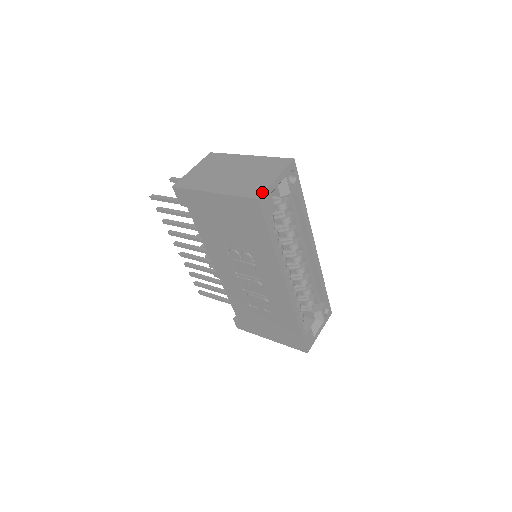
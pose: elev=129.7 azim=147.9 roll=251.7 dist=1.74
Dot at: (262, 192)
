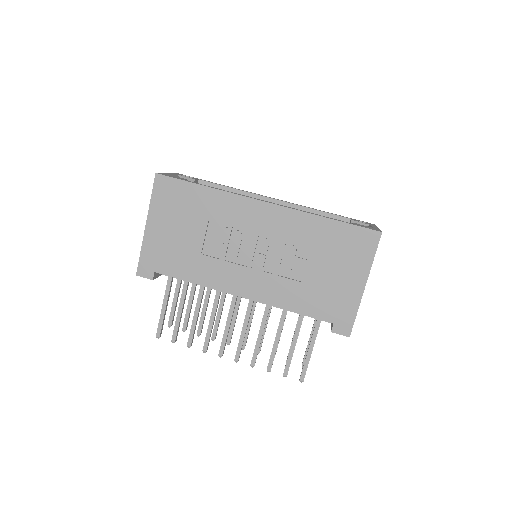
Dot at: occluded
